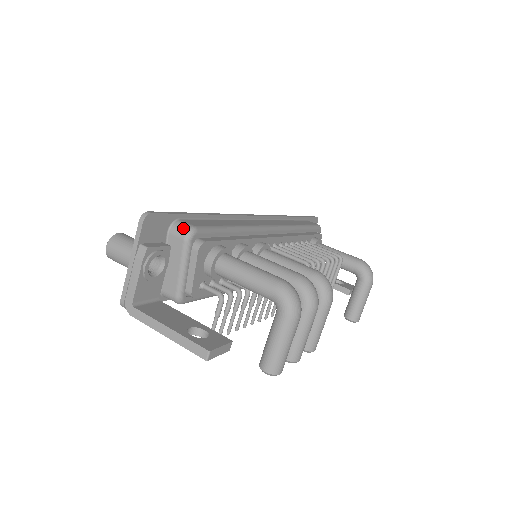
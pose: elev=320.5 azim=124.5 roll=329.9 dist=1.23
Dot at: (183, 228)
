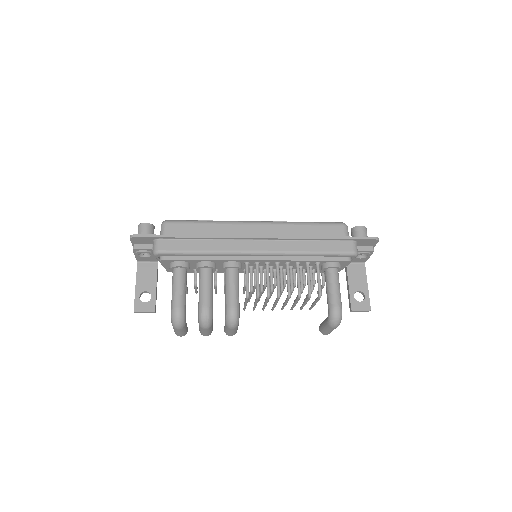
Dot at: (154, 248)
